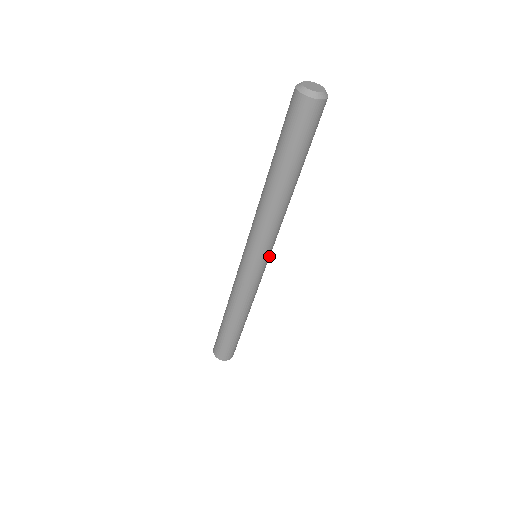
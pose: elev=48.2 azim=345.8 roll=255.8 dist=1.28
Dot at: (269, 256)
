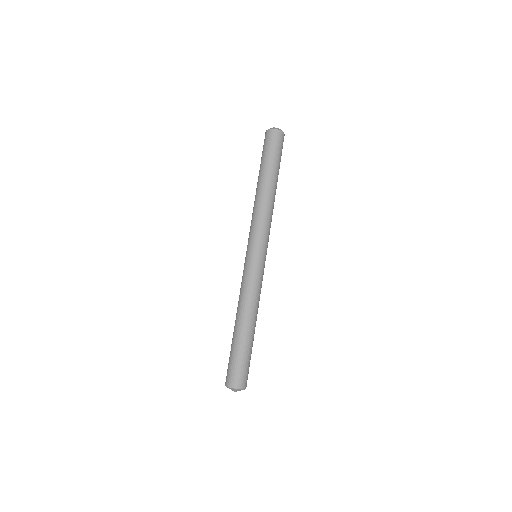
Dot at: (264, 250)
